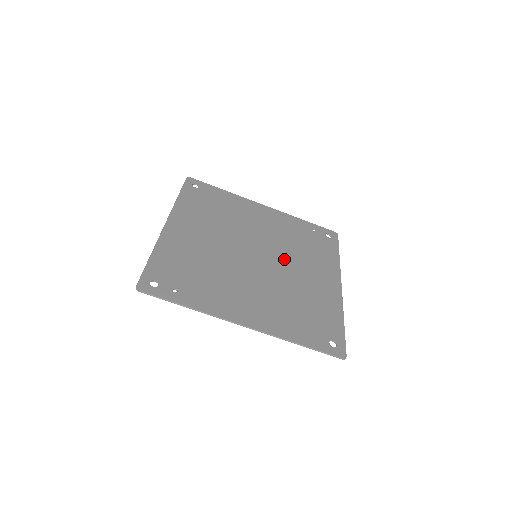
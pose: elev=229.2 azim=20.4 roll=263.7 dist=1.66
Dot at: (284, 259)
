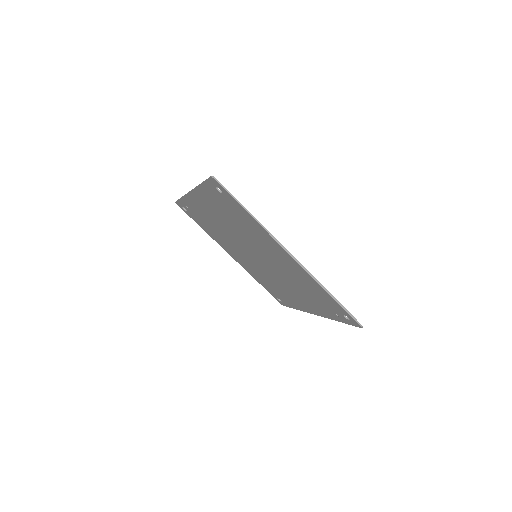
Dot at: occluded
